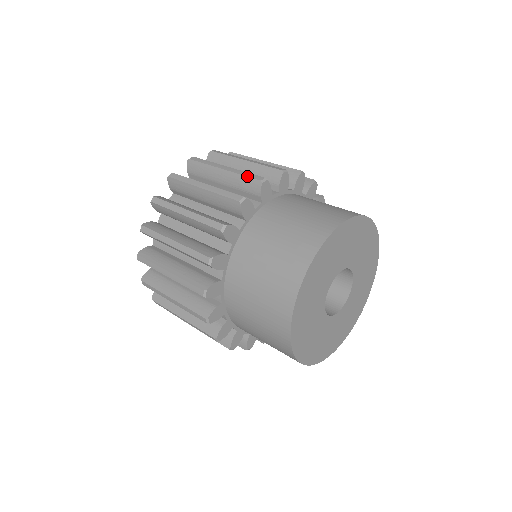
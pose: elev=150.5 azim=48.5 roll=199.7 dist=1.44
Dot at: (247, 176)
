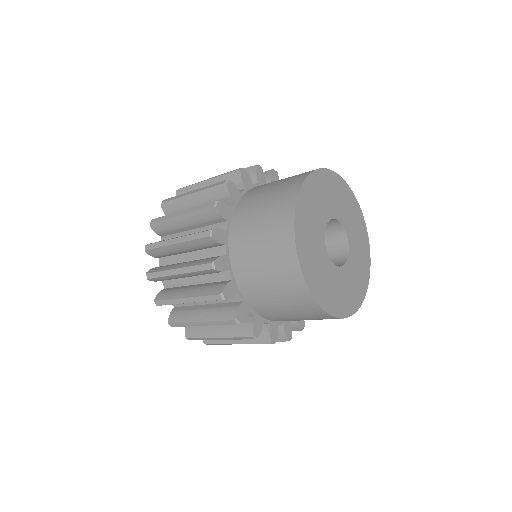
Dot at: occluded
